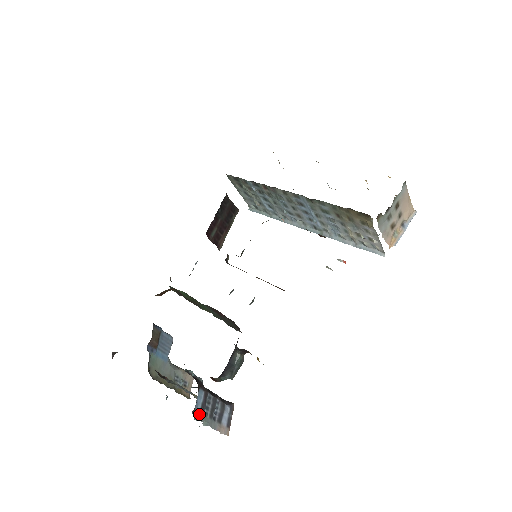
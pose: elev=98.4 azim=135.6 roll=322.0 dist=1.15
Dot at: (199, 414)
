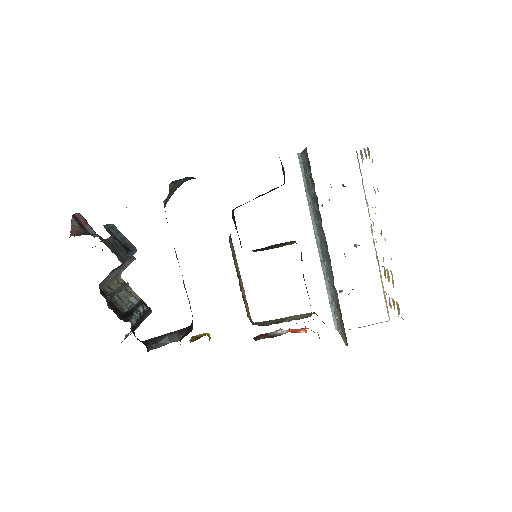
Dot at: occluded
